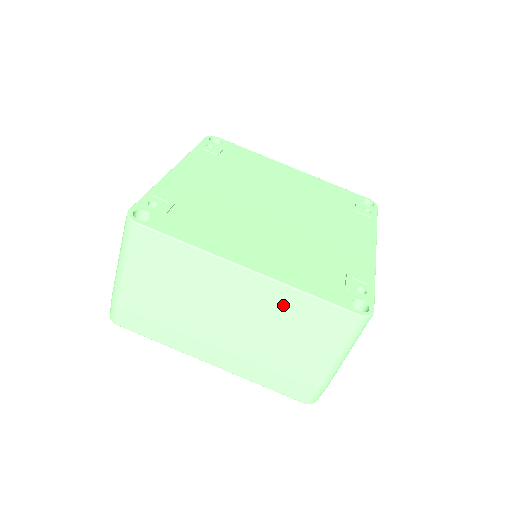
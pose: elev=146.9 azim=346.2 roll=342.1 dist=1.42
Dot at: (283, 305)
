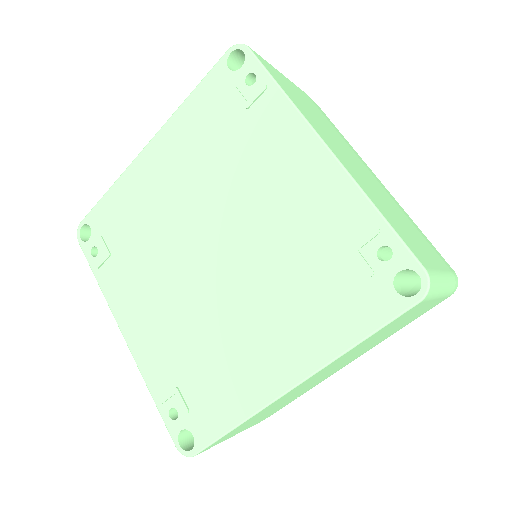
Dot at: (351, 353)
